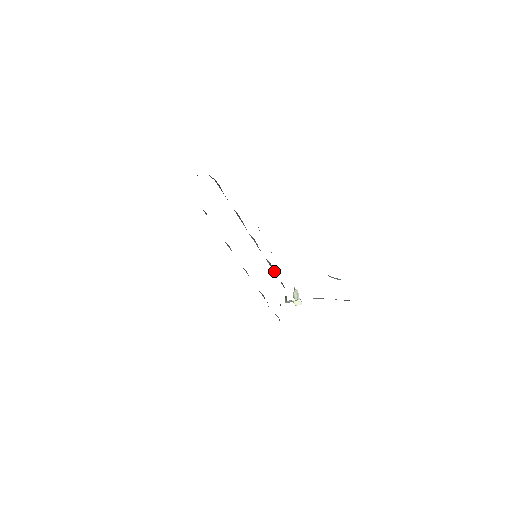
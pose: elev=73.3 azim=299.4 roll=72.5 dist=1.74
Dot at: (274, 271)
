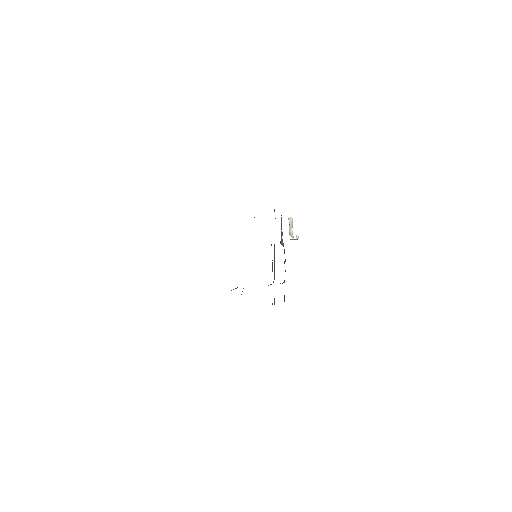
Dot at: occluded
